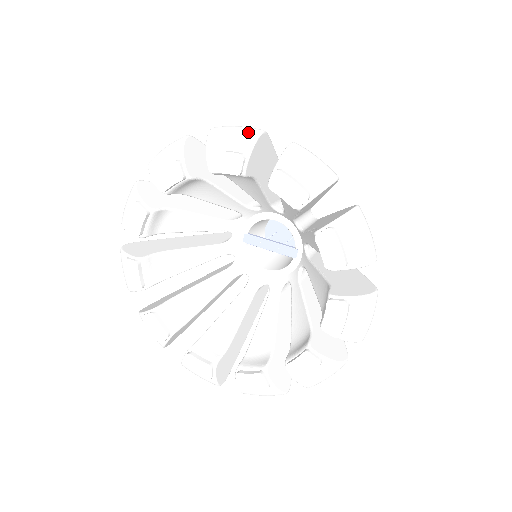
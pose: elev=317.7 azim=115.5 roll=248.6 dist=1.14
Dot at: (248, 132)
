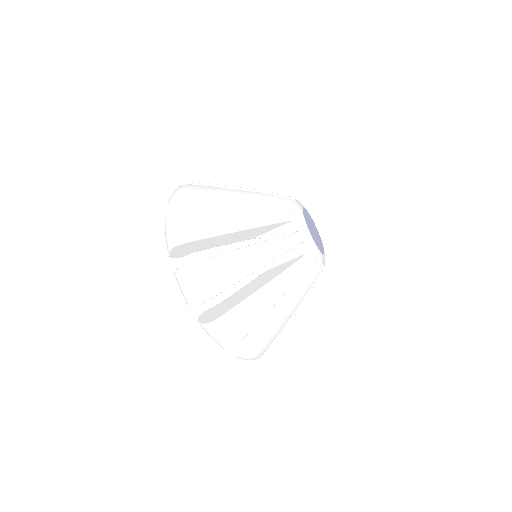
Dot at: (188, 300)
